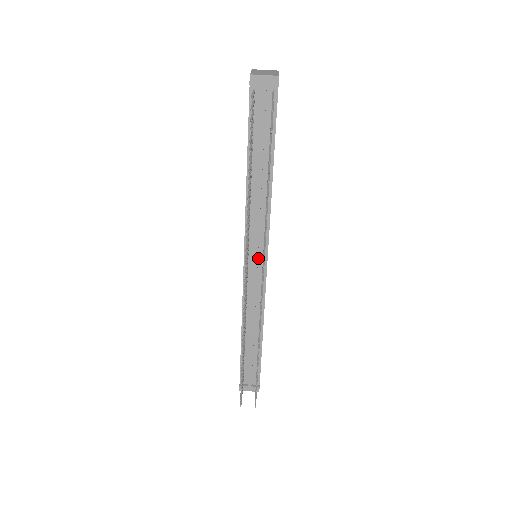
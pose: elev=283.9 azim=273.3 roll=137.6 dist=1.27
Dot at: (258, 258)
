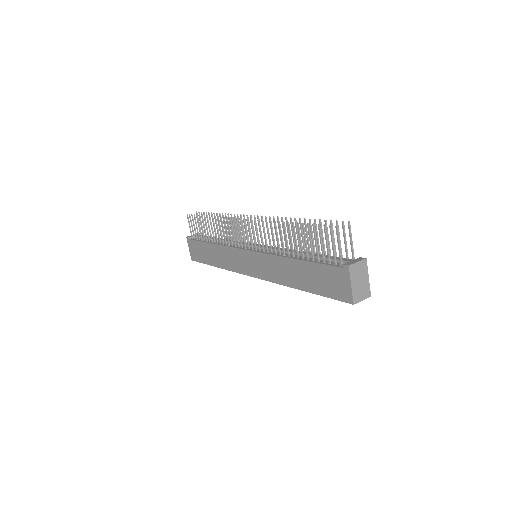
Dot at: occluded
